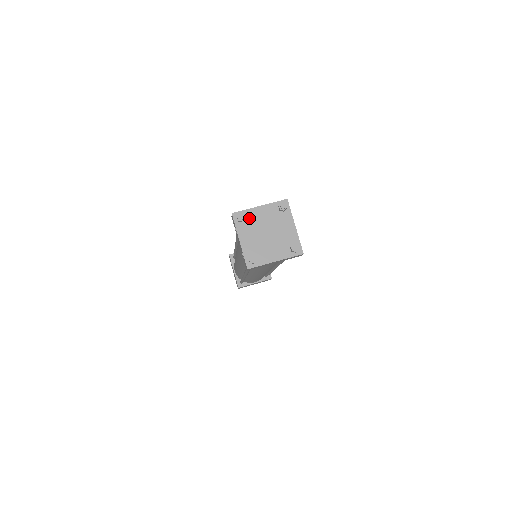
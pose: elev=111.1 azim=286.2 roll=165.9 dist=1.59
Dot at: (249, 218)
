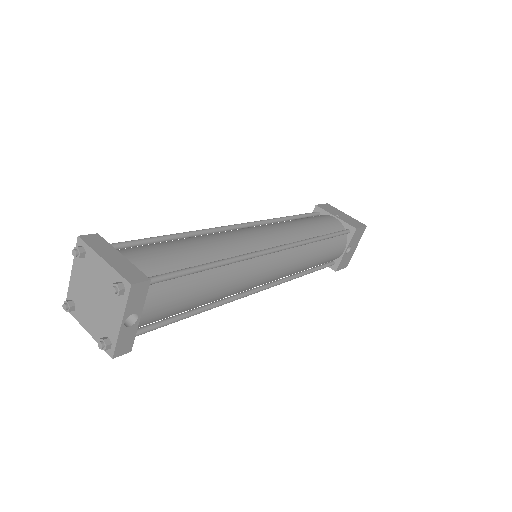
Dot at: (88, 260)
